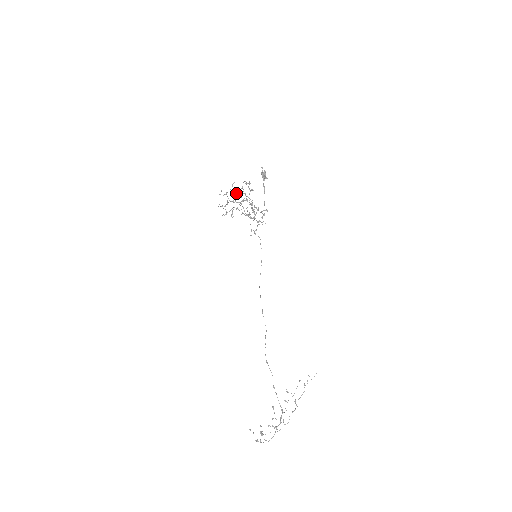
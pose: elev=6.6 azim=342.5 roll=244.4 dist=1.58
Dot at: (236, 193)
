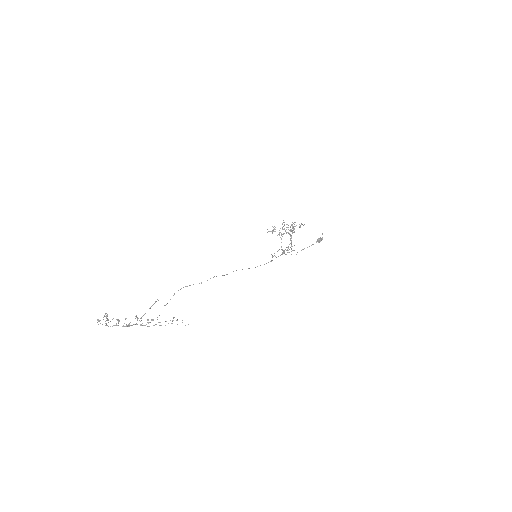
Dot at: (290, 227)
